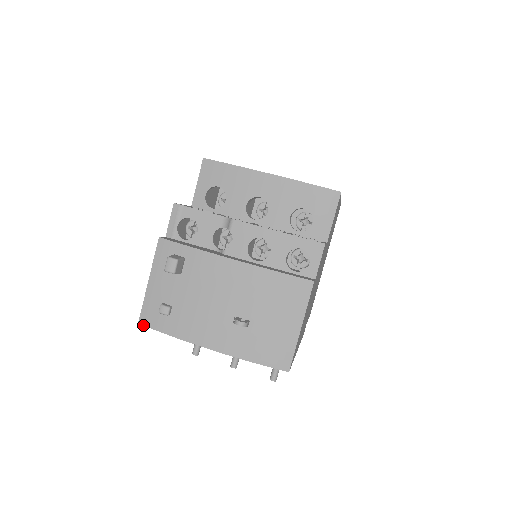
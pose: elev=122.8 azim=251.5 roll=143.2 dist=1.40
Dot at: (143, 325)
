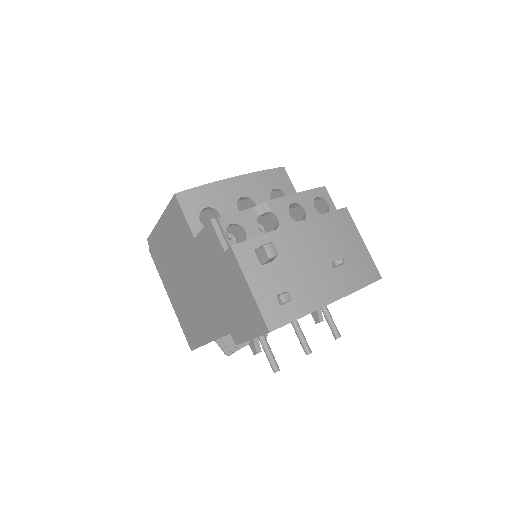
Dot at: (275, 329)
